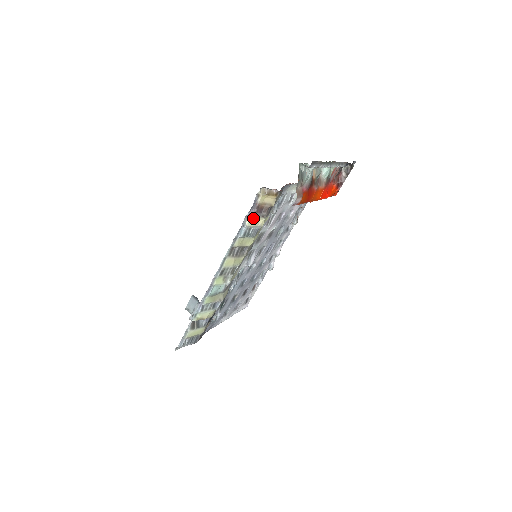
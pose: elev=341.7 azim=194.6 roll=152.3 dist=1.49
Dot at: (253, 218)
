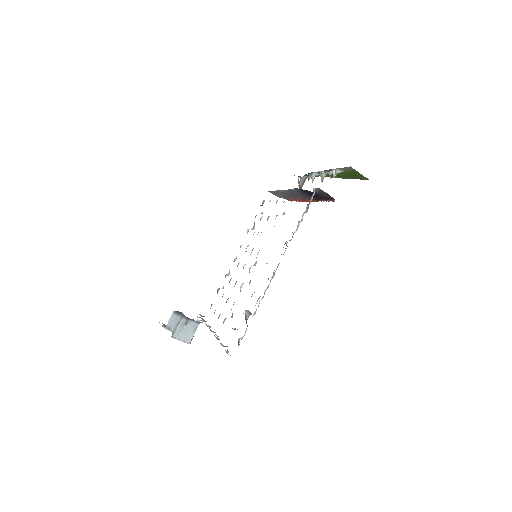
Dot at: occluded
